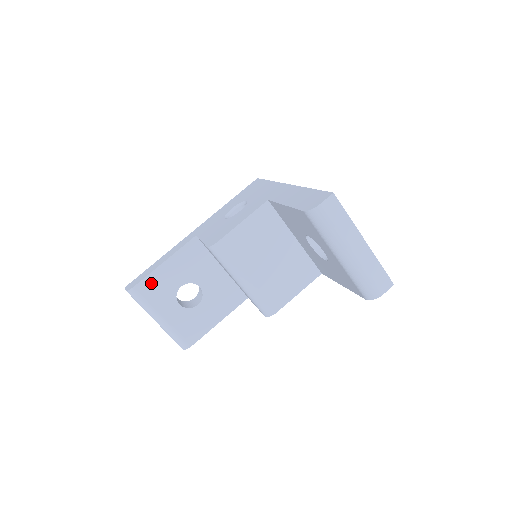
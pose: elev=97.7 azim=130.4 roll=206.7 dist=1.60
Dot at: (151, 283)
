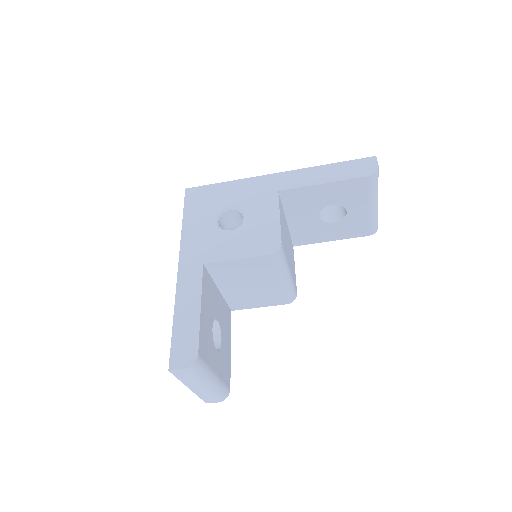
Dot at: (202, 340)
